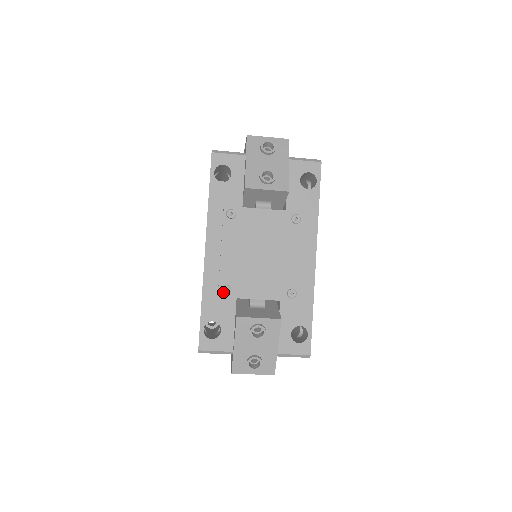
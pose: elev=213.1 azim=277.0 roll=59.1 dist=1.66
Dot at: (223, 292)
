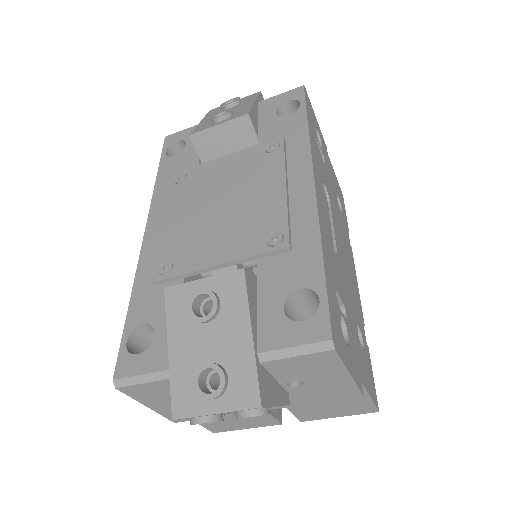
Dot at: (160, 272)
